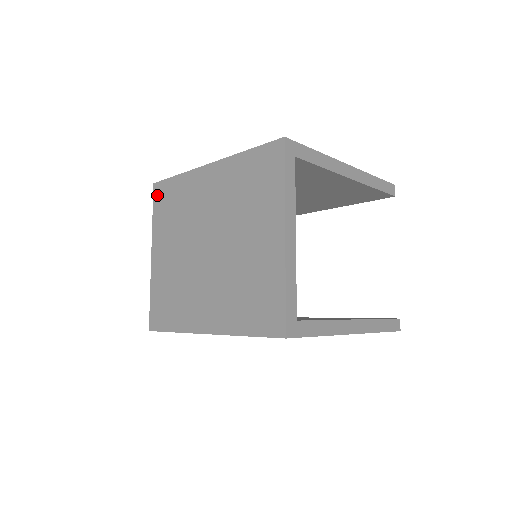
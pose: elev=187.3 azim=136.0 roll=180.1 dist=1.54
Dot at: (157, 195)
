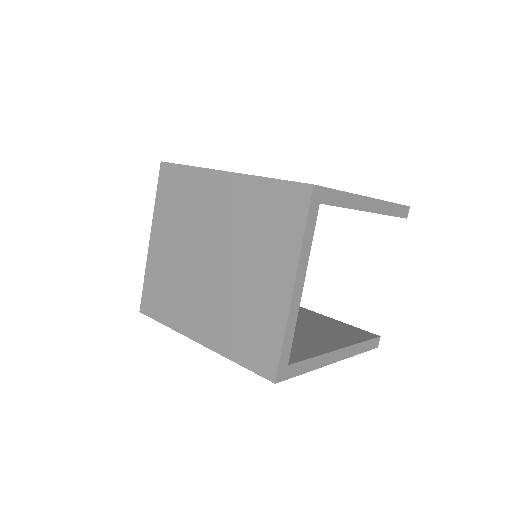
Dot at: (163, 177)
